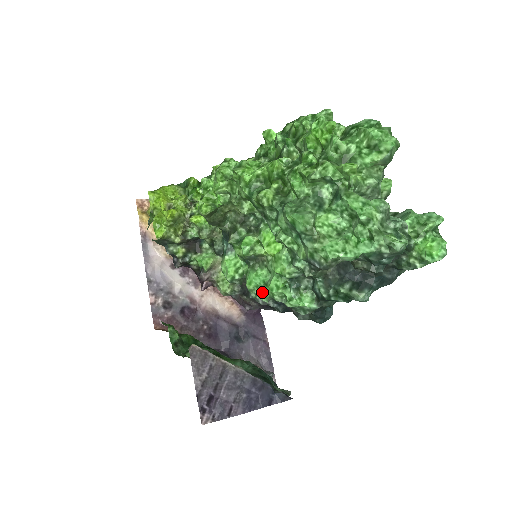
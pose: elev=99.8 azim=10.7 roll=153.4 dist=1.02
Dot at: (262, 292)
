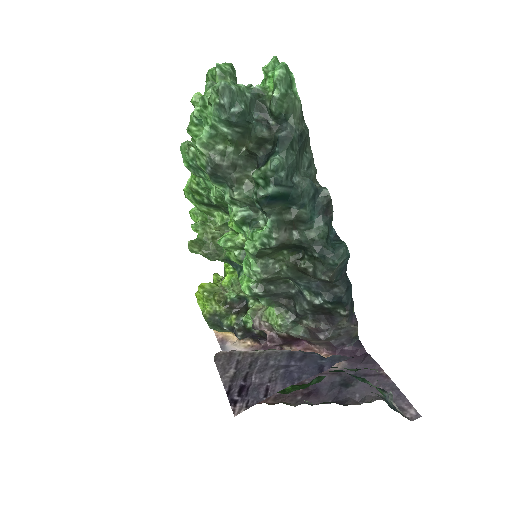
Dot at: (250, 263)
